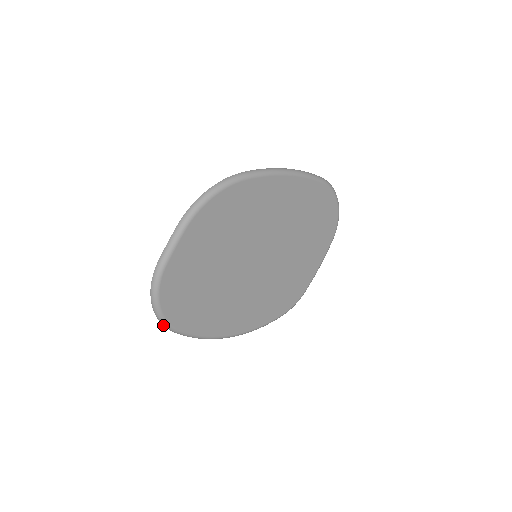
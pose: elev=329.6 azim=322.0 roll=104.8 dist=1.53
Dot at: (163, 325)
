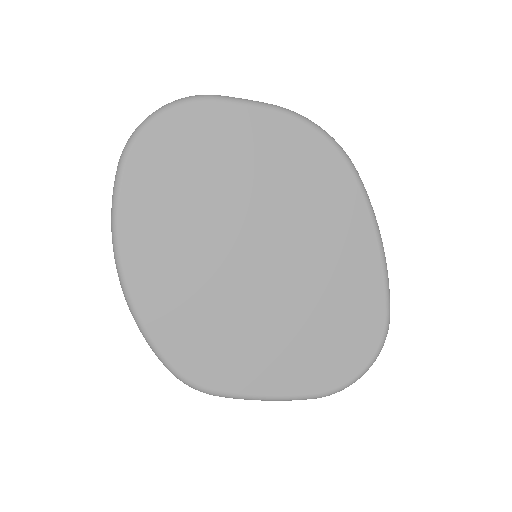
Dot at: (128, 141)
